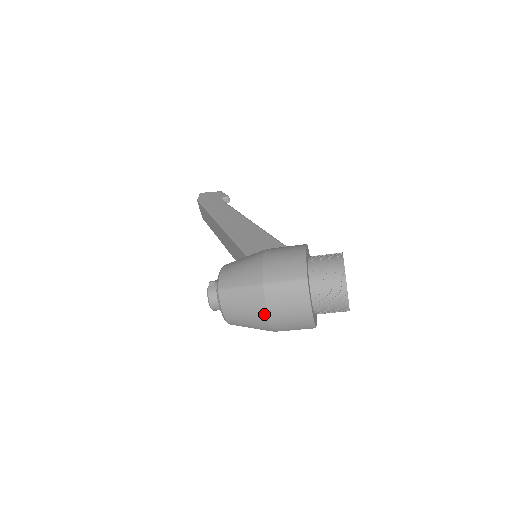
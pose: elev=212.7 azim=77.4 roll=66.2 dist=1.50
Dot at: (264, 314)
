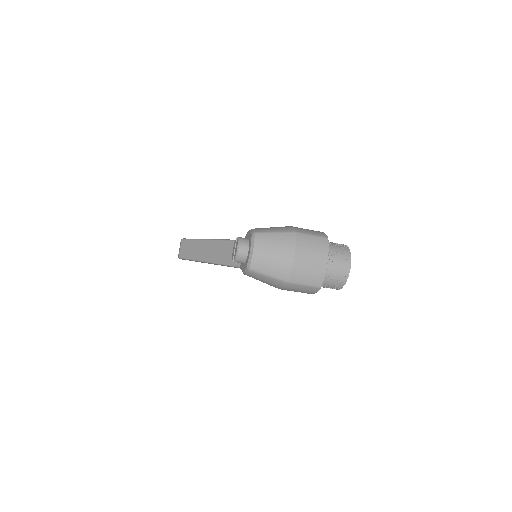
Dot at: (291, 255)
